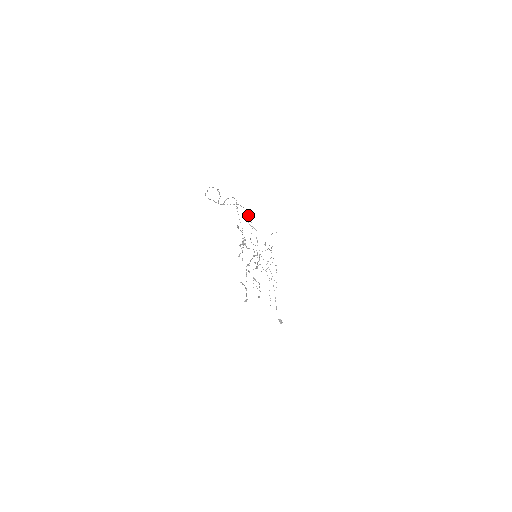
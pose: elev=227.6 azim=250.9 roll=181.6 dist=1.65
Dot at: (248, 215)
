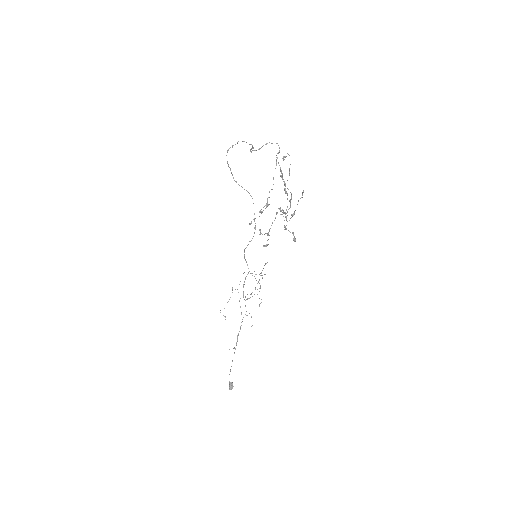
Dot at: occluded
